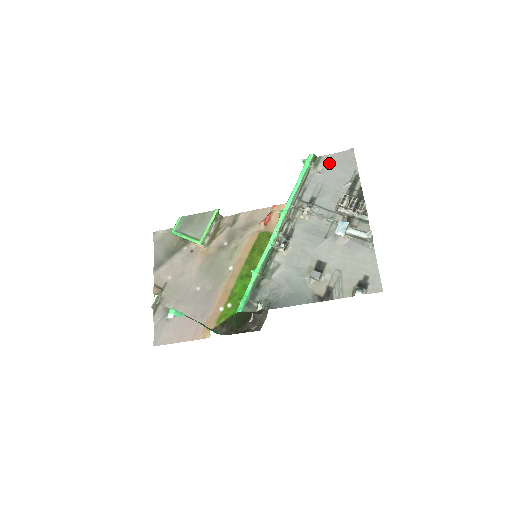
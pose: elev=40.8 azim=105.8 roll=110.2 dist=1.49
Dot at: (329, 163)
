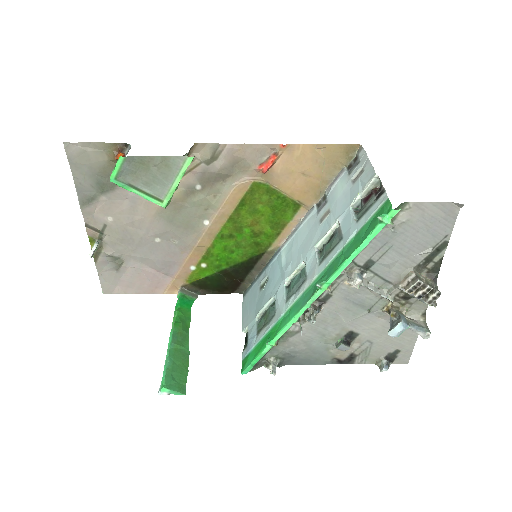
Dot at: (415, 217)
